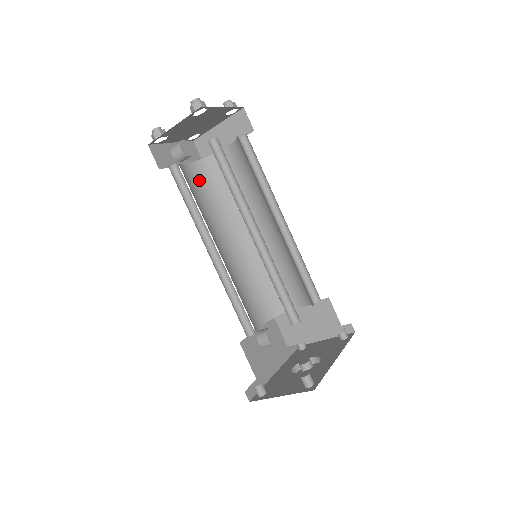
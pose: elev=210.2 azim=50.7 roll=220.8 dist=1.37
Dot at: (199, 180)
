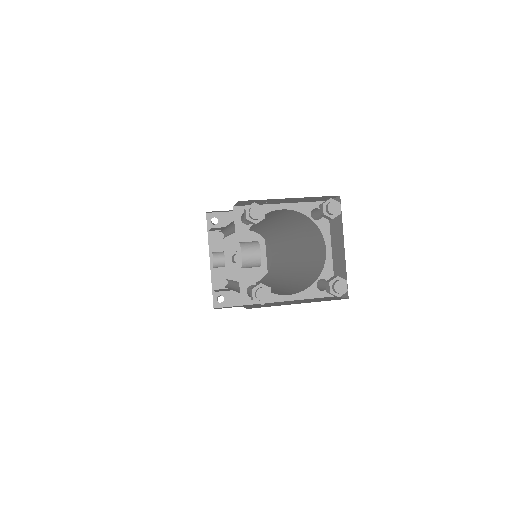
Dot at: occluded
